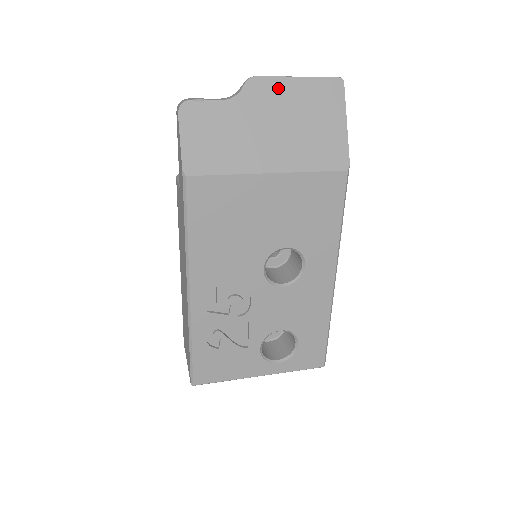
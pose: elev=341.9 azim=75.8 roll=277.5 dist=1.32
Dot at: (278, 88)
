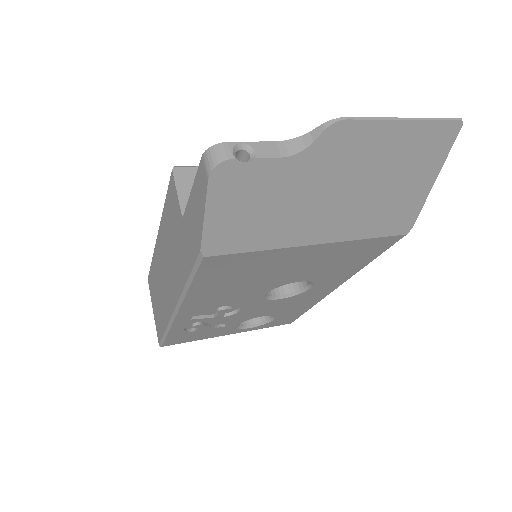
Dot at: (369, 137)
